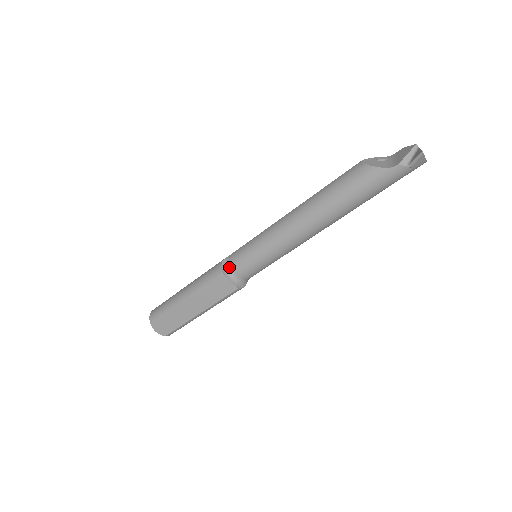
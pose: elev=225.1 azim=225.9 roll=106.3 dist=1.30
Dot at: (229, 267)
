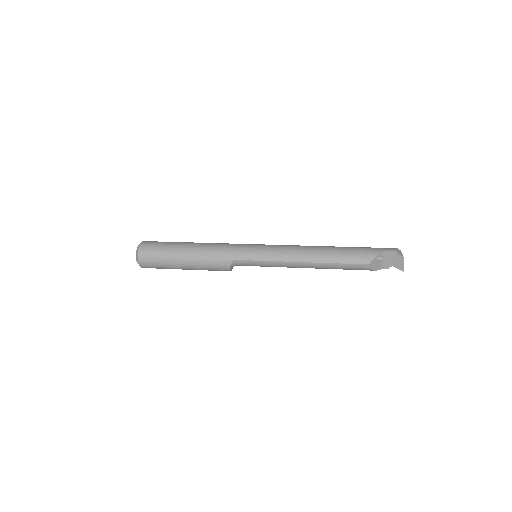
Dot at: occluded
